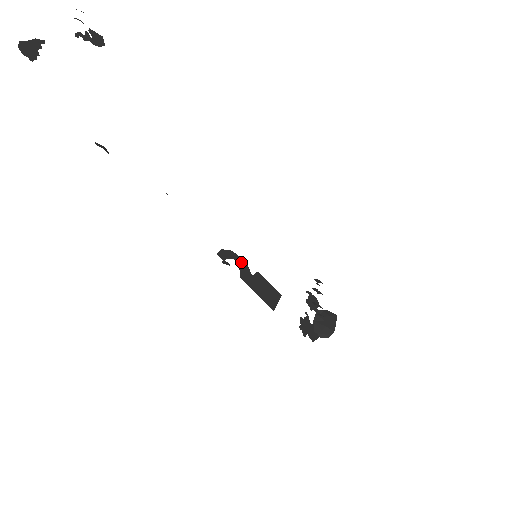
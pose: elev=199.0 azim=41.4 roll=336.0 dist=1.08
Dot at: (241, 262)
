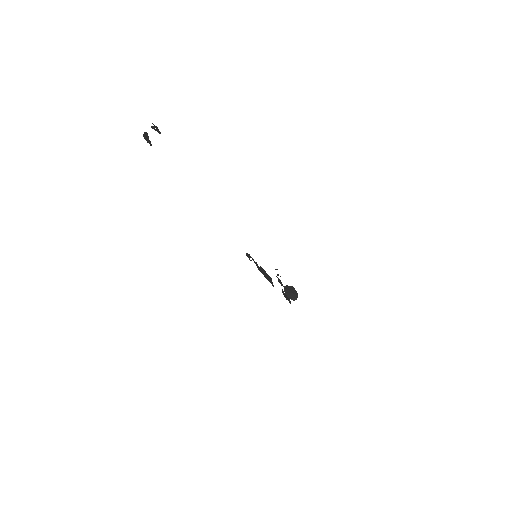
Dot at: occluded
